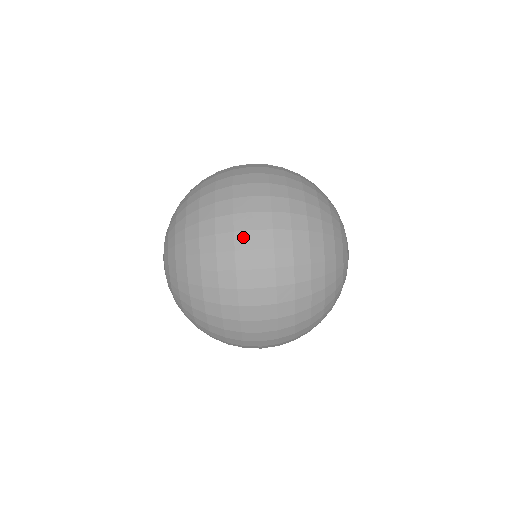
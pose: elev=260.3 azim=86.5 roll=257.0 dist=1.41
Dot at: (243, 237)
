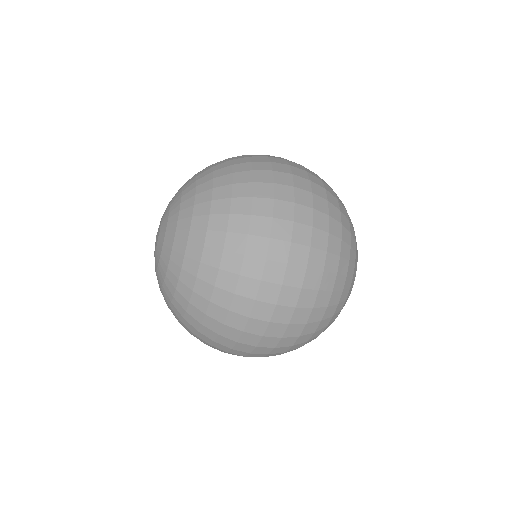
Dot at: occluded
